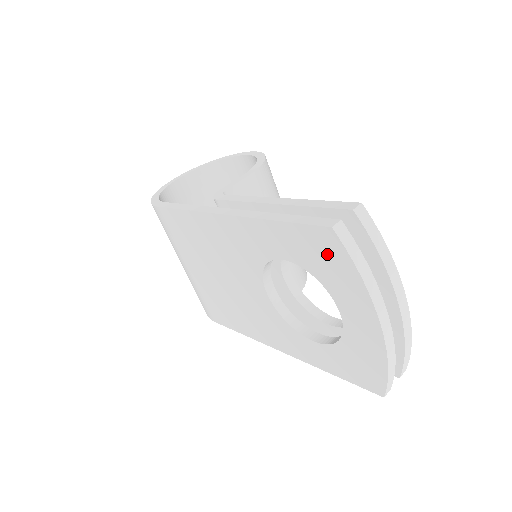
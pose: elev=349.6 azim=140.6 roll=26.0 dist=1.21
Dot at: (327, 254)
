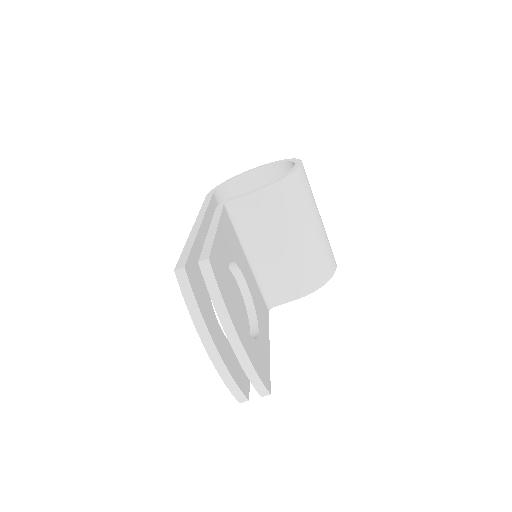
Dot at: occluded
